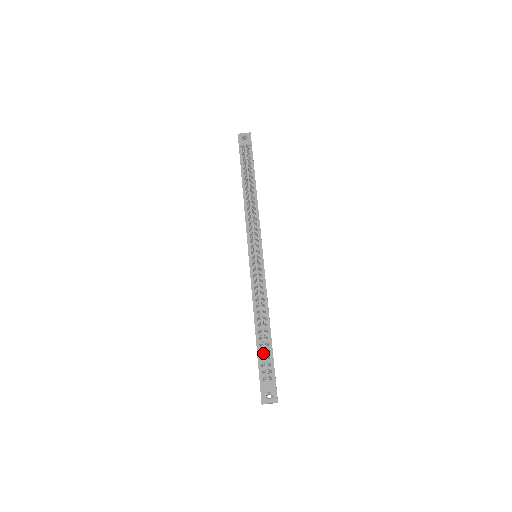
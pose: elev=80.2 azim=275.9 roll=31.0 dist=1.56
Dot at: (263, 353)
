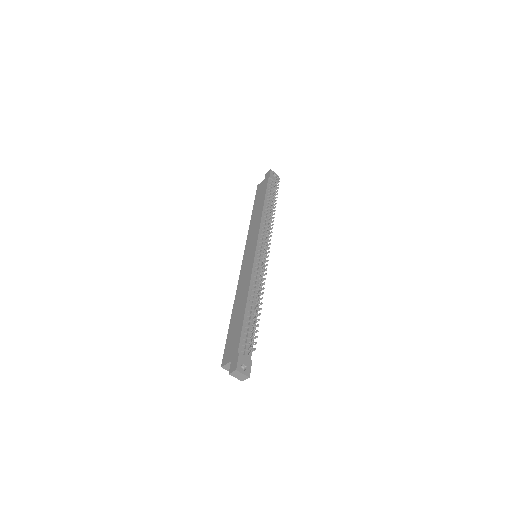
Dot at: (247, 329)
